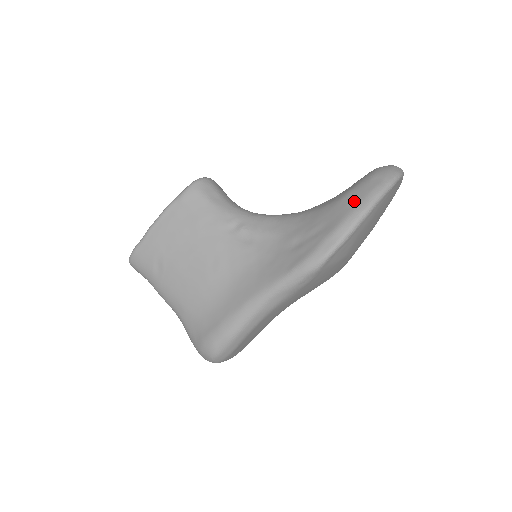
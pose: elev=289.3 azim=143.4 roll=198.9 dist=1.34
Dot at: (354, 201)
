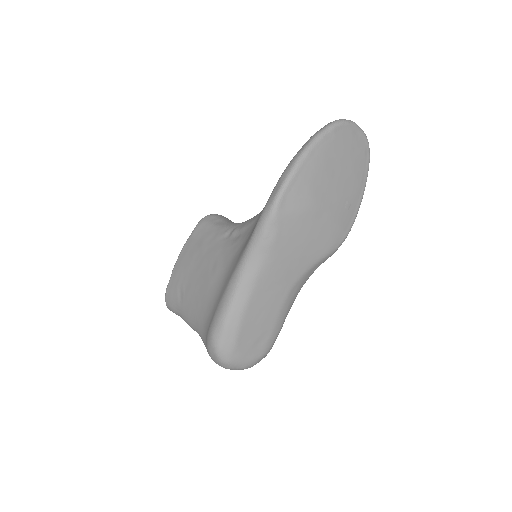
Dot at: occluded
